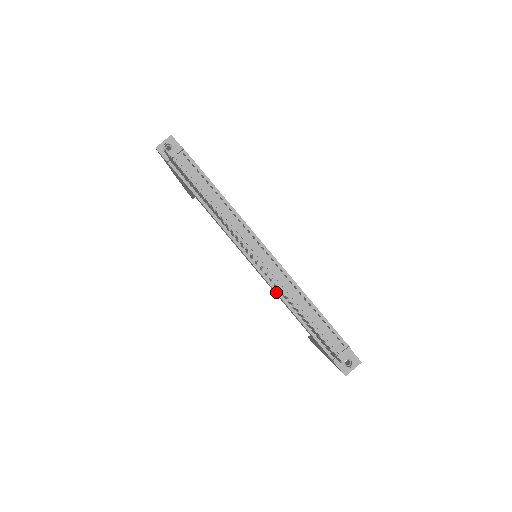
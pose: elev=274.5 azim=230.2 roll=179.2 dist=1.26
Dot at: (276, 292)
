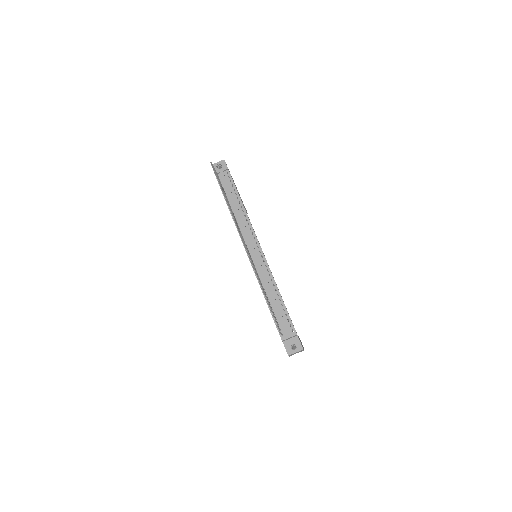
Dot at: (257, 279)
